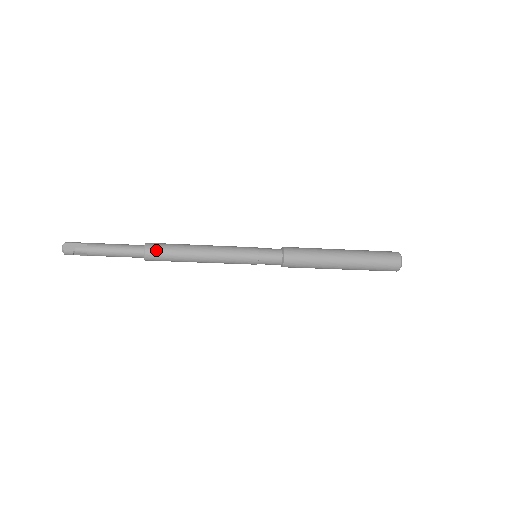
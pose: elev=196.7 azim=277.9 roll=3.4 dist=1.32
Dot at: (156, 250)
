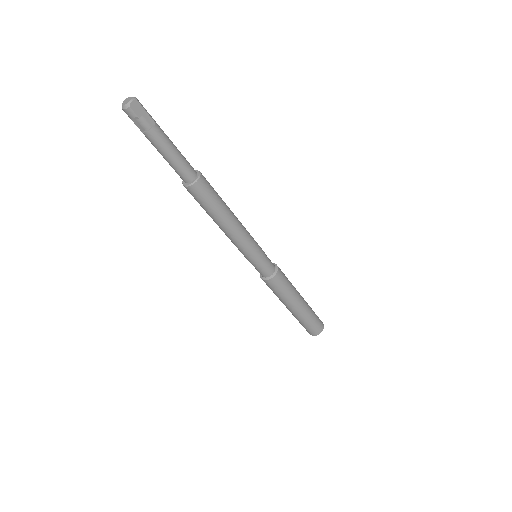
Dot at: (205, 189)
